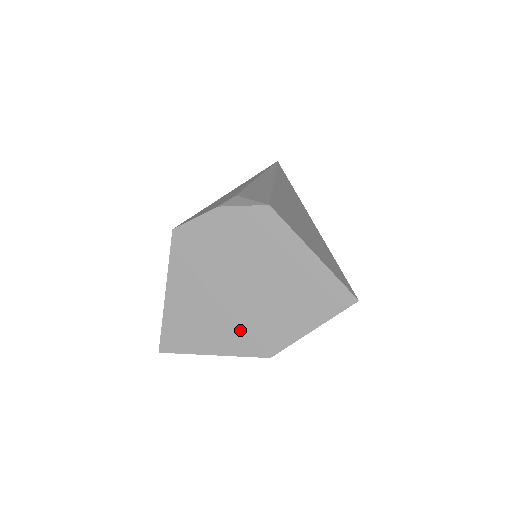
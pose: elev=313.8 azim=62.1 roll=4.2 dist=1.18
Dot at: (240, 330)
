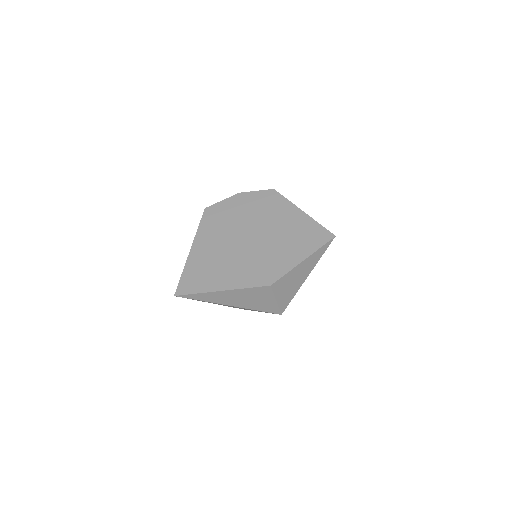
Dot at: (247, 268)
